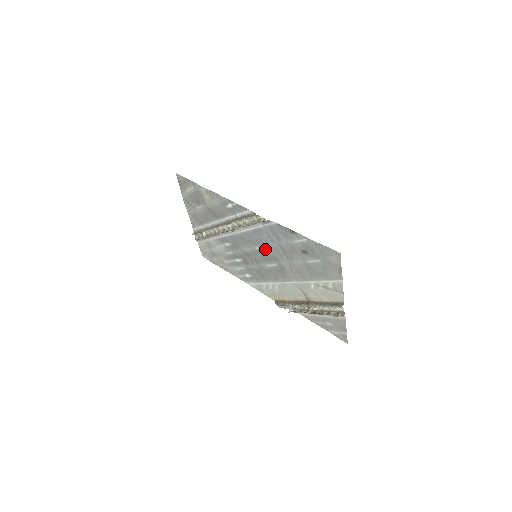
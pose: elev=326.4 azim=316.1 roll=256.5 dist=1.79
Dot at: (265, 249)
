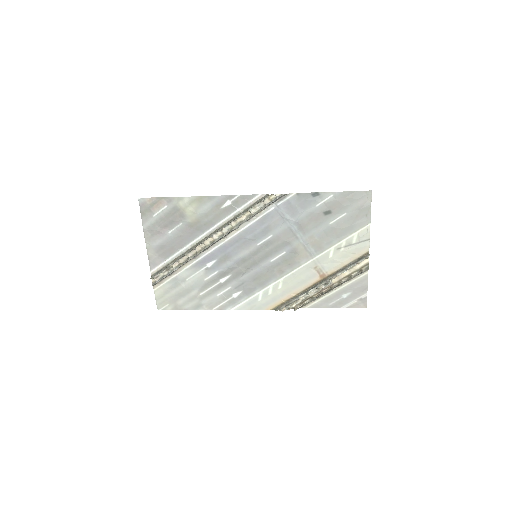
Dot at: (272, 238)
